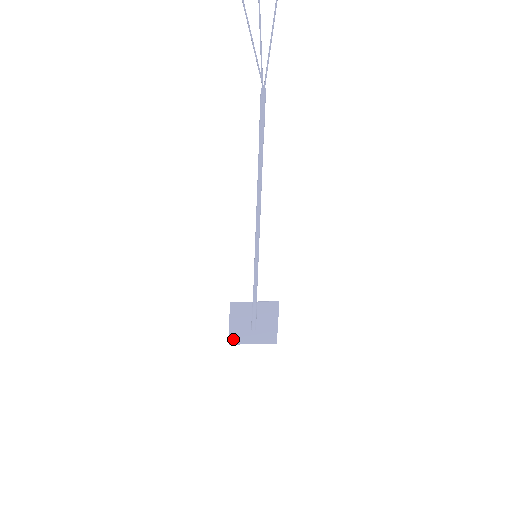
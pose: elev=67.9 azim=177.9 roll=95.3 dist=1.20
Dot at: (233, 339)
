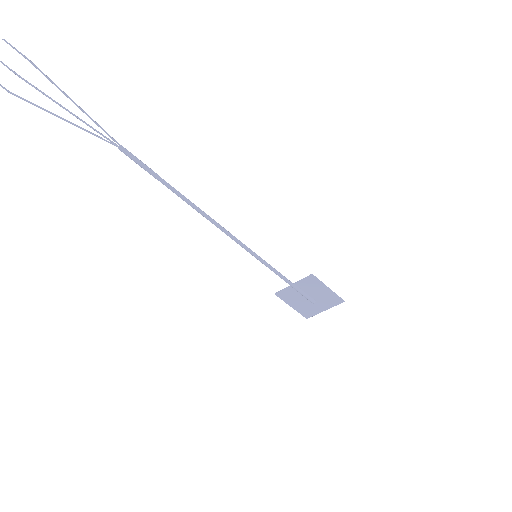
Dot at: (306, 314)
